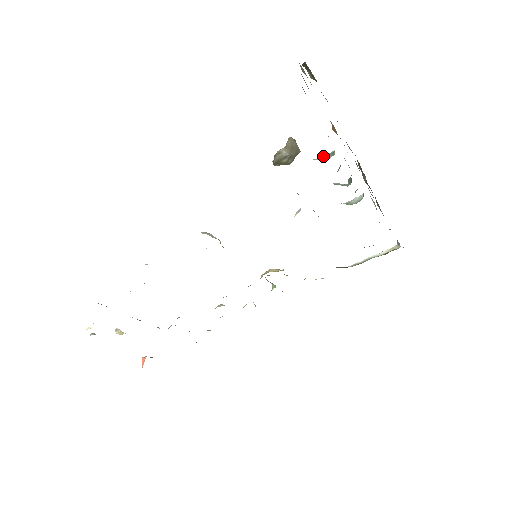
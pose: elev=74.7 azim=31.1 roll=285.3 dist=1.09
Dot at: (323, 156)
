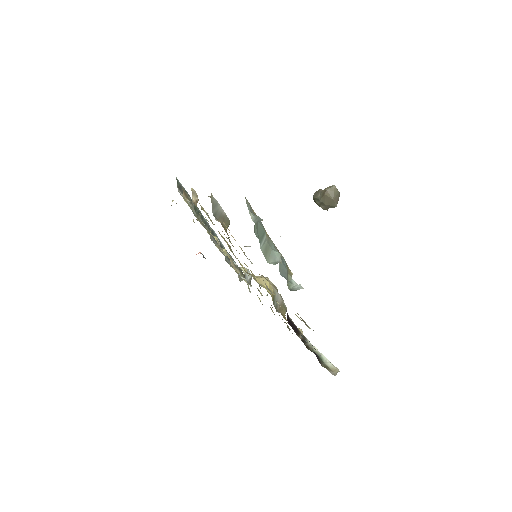
Dot at: (258, 216)
